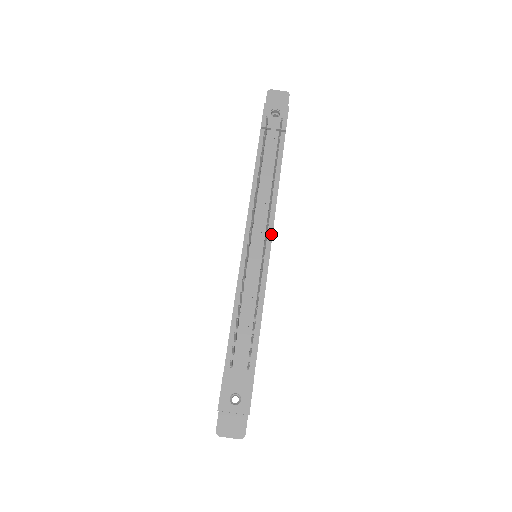
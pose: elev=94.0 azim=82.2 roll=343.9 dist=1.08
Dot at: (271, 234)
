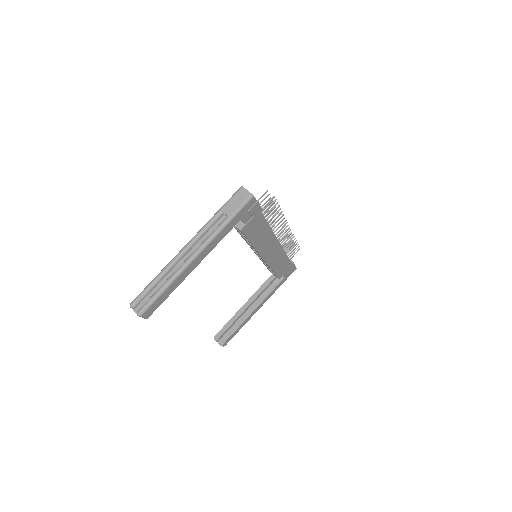
Dot at: occluded
